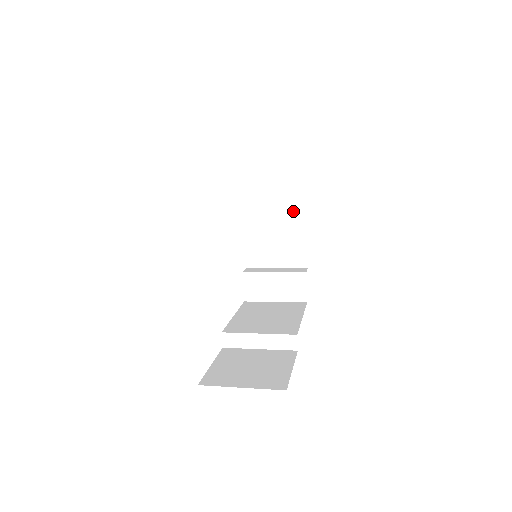
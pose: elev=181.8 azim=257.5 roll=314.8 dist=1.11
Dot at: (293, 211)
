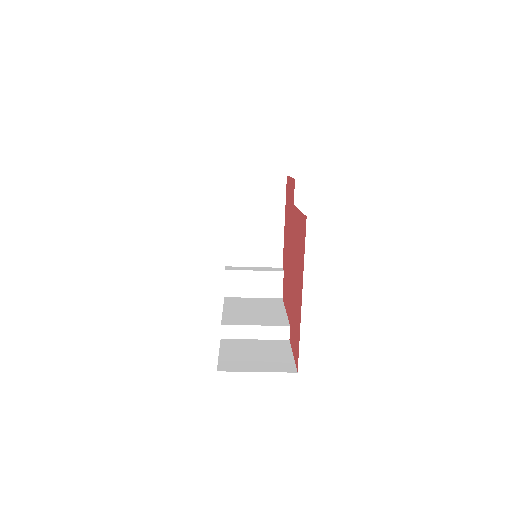
Dot at: (273, 216)
